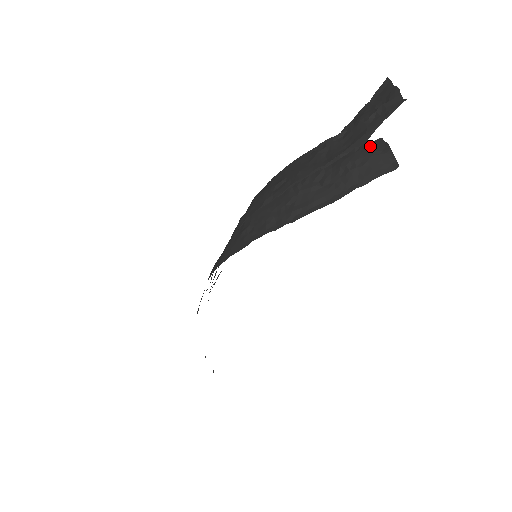
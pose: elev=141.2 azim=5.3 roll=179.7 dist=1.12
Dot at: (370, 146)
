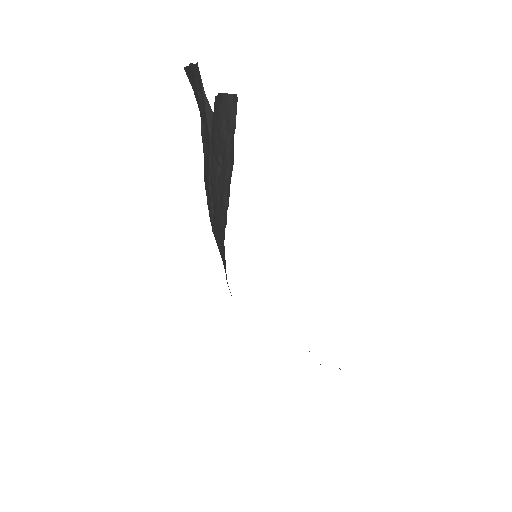
Dot at: (214, 109)
